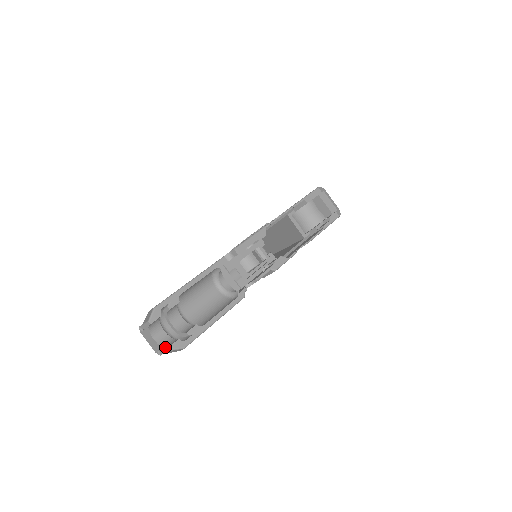
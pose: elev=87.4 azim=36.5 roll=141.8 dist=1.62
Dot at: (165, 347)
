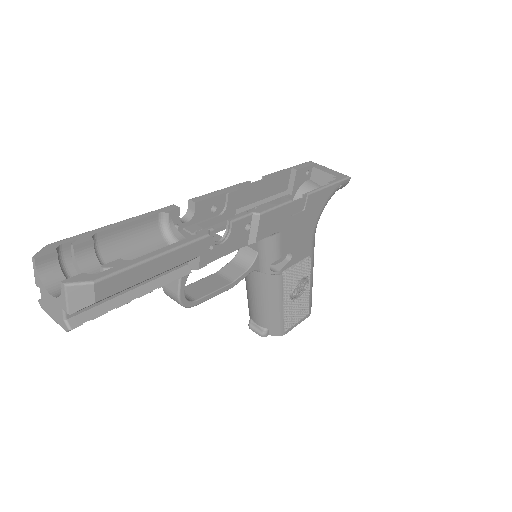
Dot at: (62, 292)
